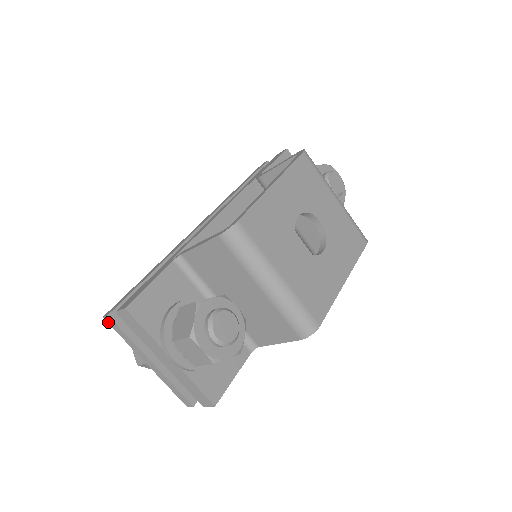
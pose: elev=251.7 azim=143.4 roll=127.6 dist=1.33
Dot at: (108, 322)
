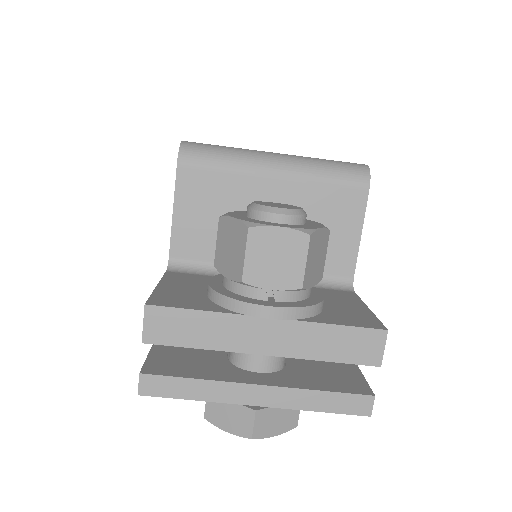
Dot at: (151, 394)
